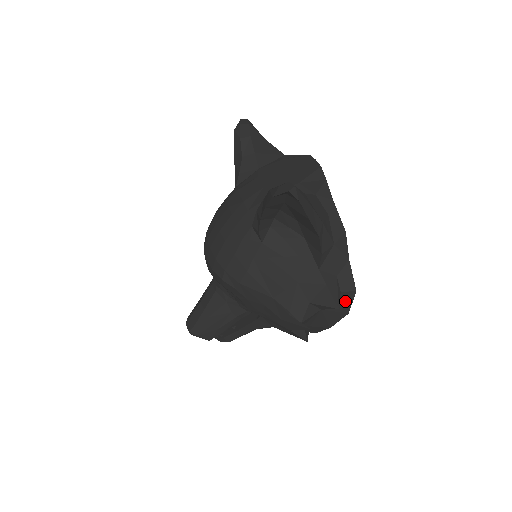
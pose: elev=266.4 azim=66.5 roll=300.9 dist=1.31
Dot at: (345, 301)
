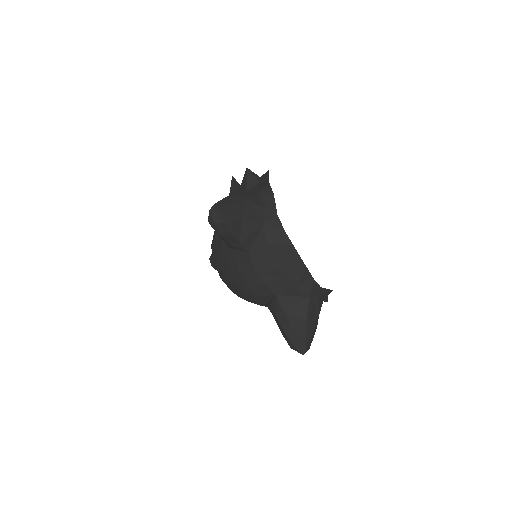
Dot at: occluded
